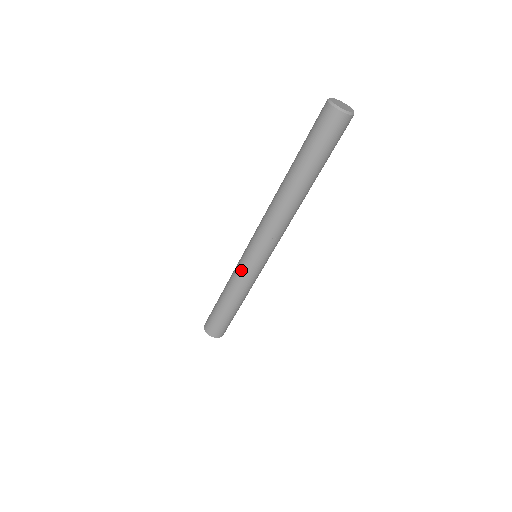
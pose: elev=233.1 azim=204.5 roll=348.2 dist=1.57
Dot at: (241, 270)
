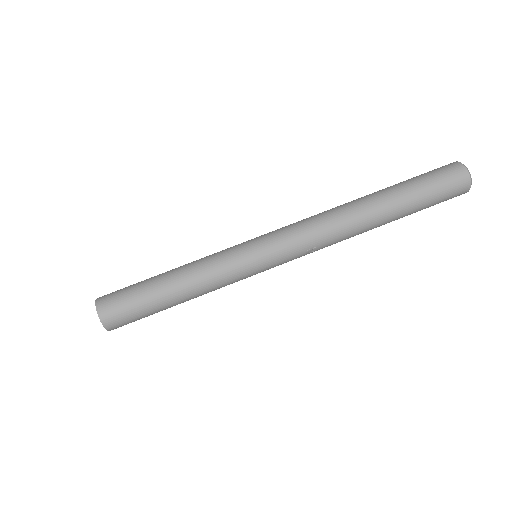
Dot at: (236, 265)
